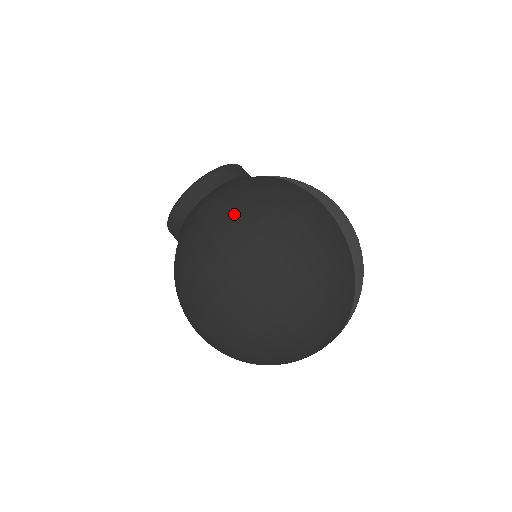
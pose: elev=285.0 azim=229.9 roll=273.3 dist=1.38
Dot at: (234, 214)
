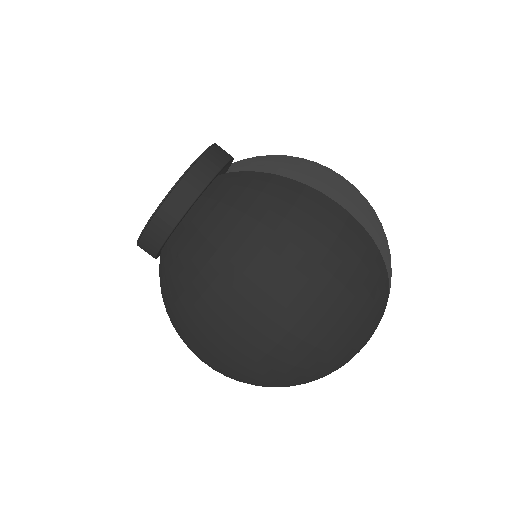
Dot at: (238, 257)
